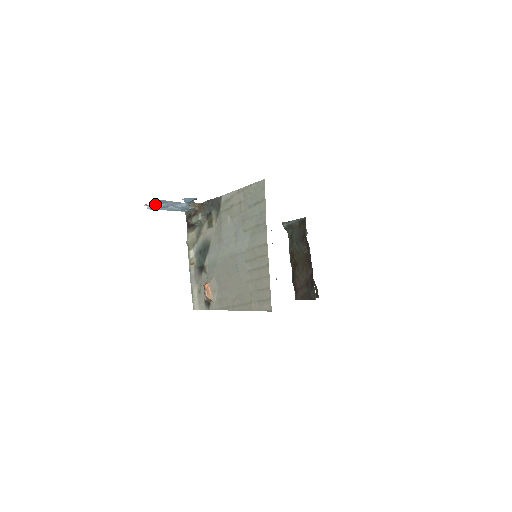
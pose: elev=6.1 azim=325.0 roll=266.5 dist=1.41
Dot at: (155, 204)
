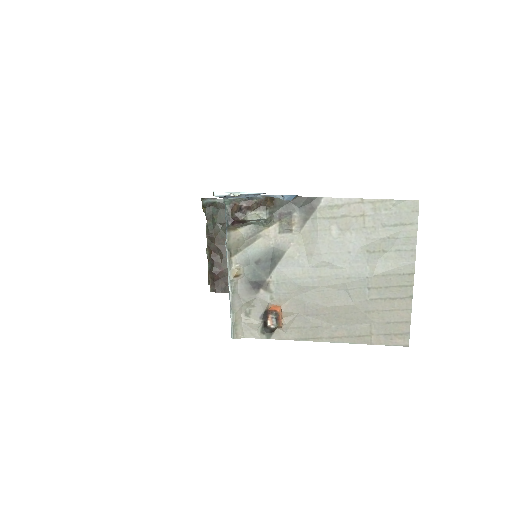
Dot at: (242, 194)
